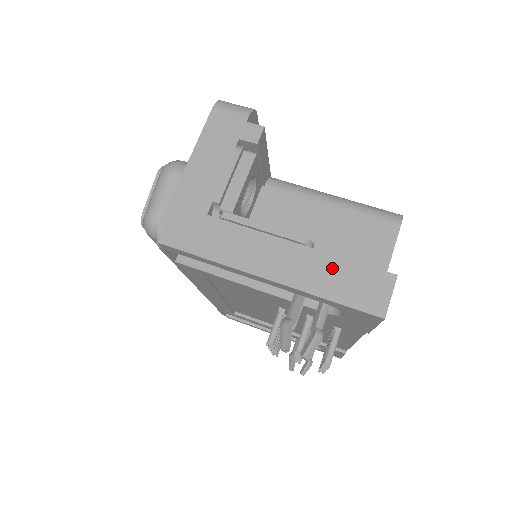
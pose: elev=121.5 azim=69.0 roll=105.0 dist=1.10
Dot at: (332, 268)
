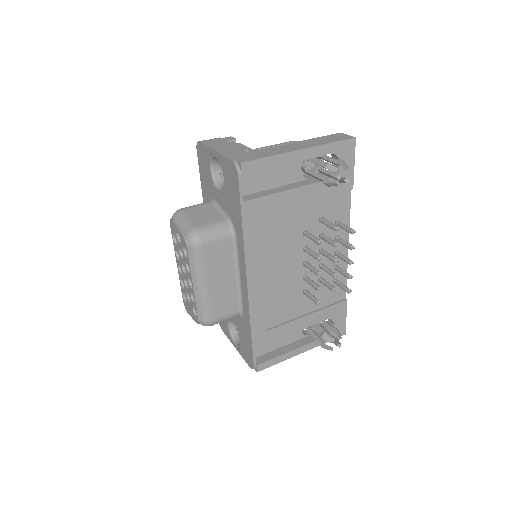
Dot at: (319, 140)
